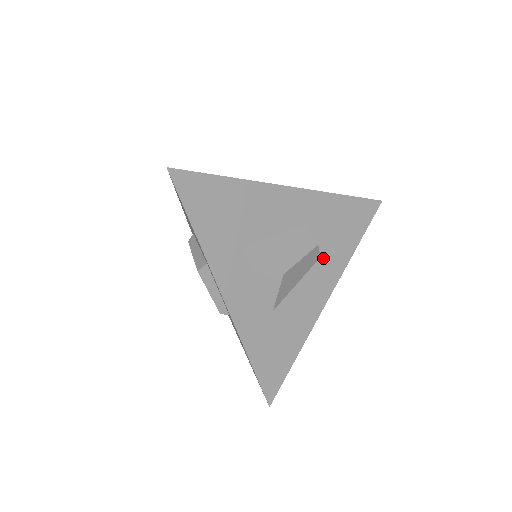
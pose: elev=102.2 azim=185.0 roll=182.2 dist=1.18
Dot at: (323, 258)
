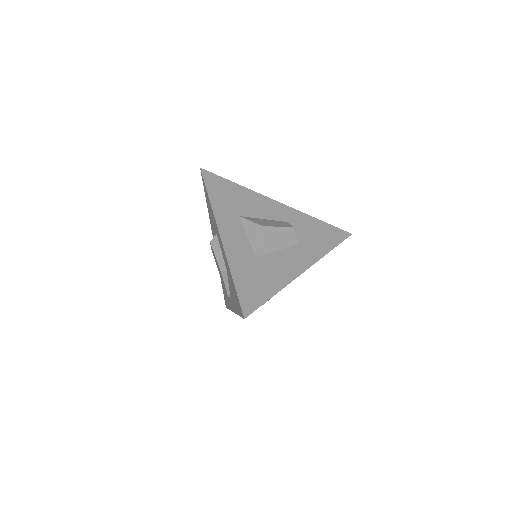
Dot at: (301, 245)
